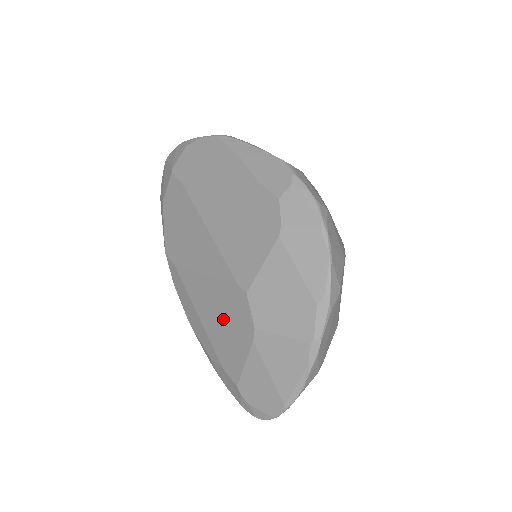
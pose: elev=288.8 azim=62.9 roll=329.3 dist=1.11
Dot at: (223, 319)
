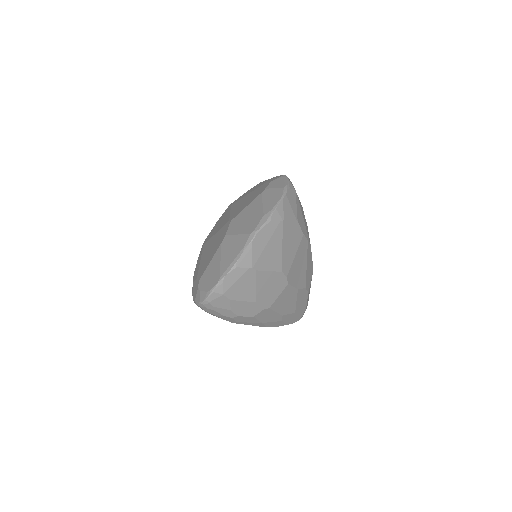
Dot at: (212, 248)
